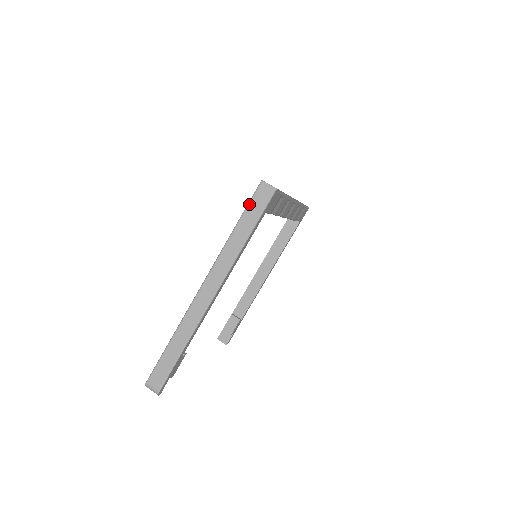
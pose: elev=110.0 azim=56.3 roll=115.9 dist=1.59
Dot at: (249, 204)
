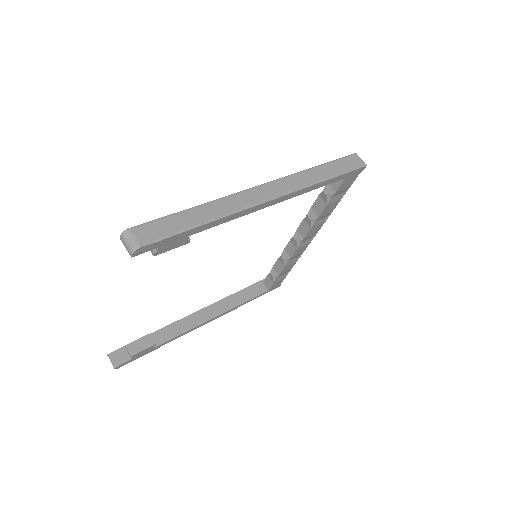
Dot at: (339, 159)
